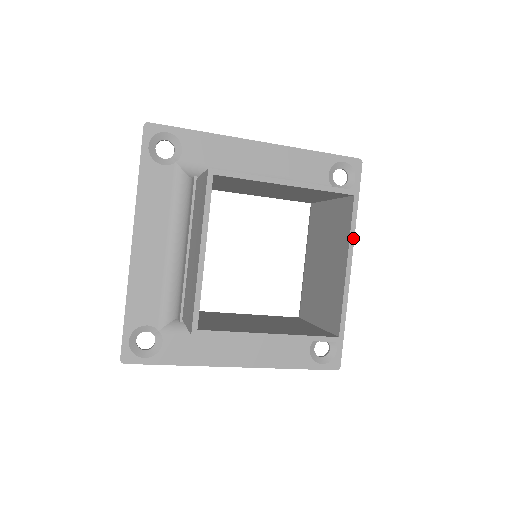
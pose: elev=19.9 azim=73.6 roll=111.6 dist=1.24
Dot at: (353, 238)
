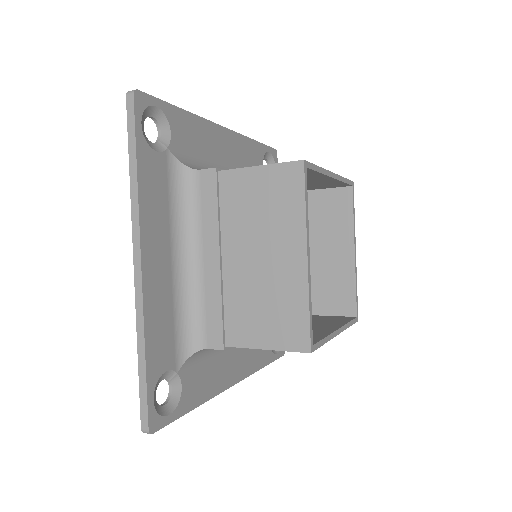
Dot at: occluded
